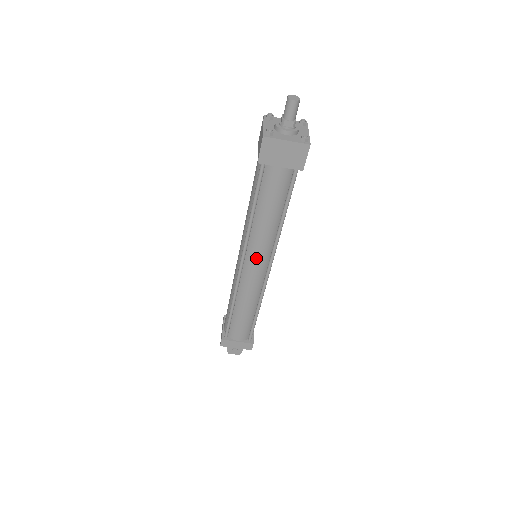
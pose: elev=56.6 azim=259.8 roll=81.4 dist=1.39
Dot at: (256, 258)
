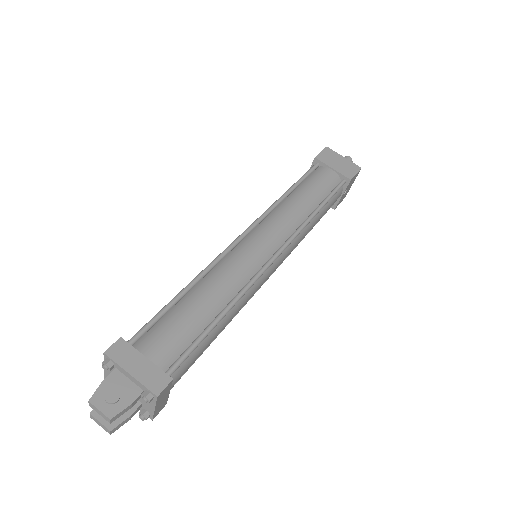
Dot at: (269, 231)
